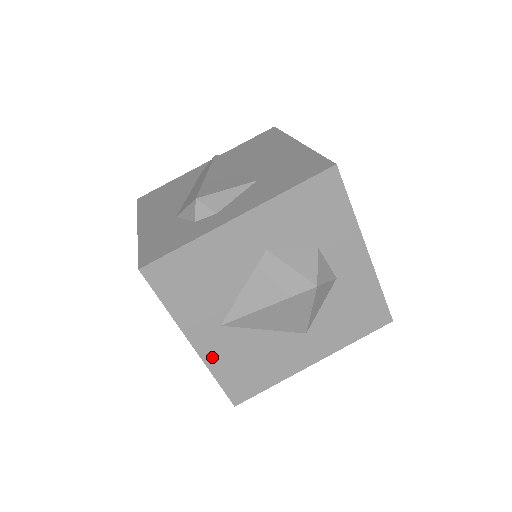
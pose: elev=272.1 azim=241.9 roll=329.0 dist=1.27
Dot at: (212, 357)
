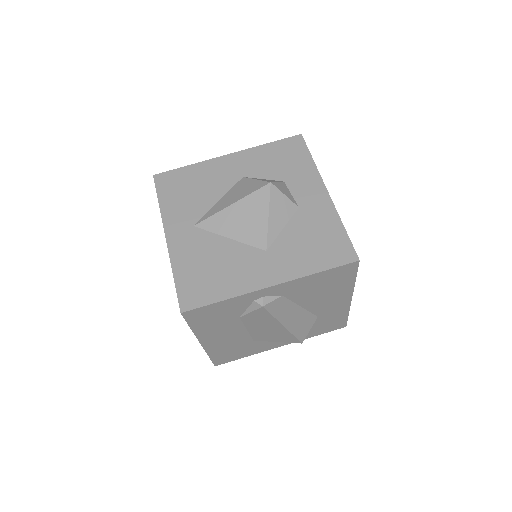
Dot at: (178, 252)
